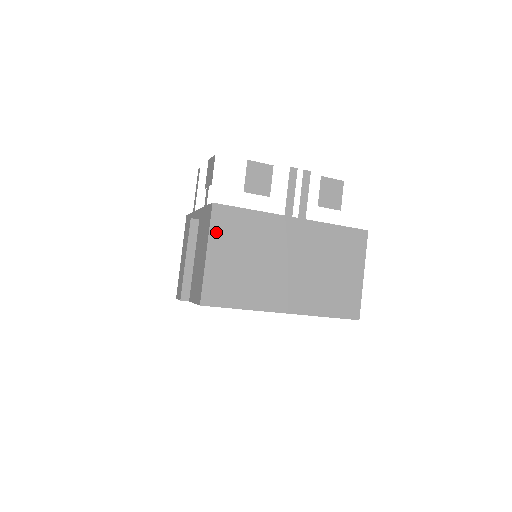
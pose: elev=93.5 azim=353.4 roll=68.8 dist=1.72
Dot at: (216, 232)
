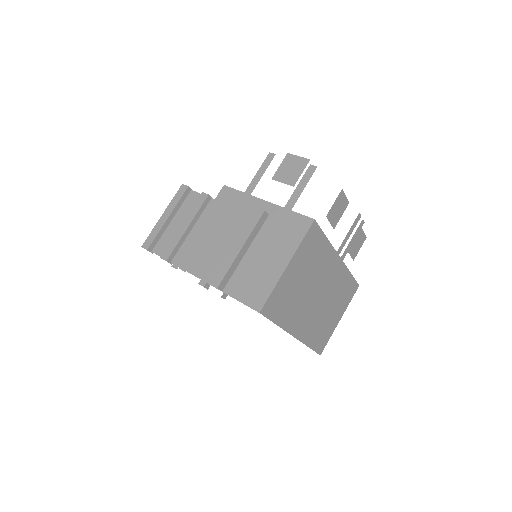
Dot at: (302, 248)
